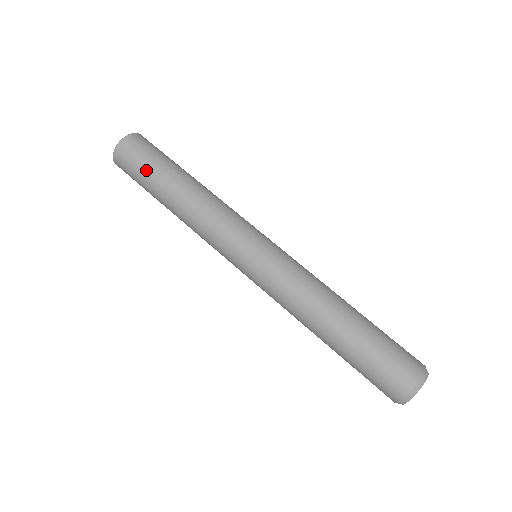
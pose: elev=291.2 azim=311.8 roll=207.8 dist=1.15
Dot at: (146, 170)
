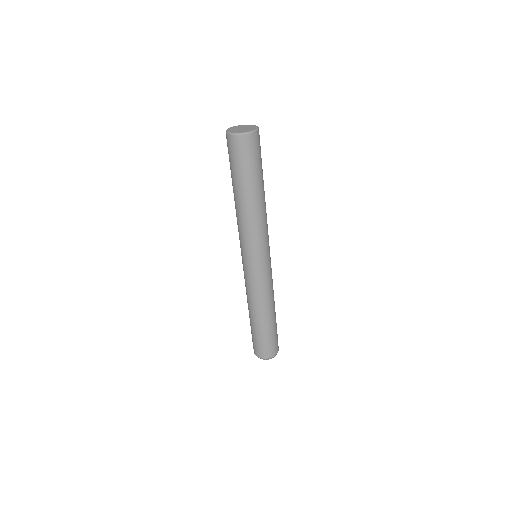
Dot at: (232, 168)
